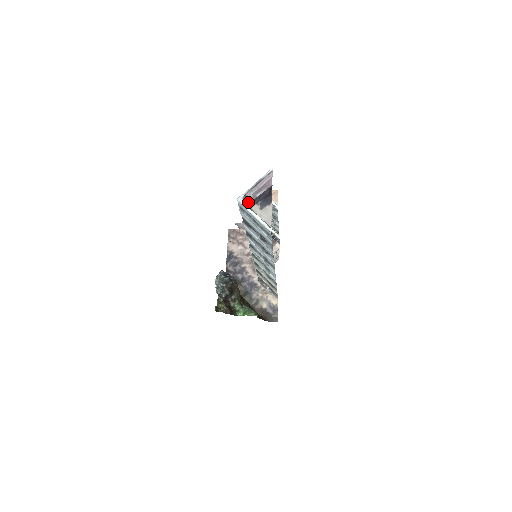
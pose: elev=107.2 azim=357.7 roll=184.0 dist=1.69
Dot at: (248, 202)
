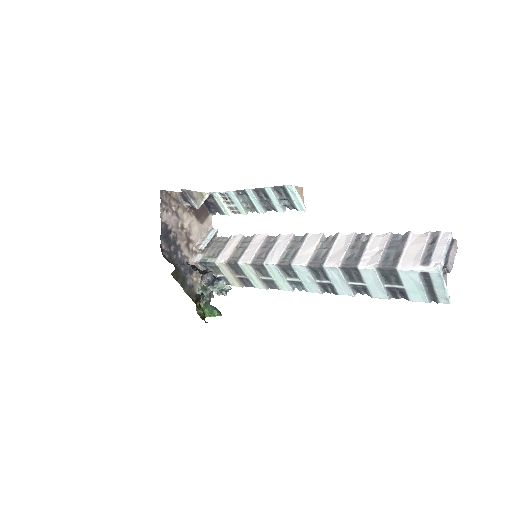
Dot at: occluded
